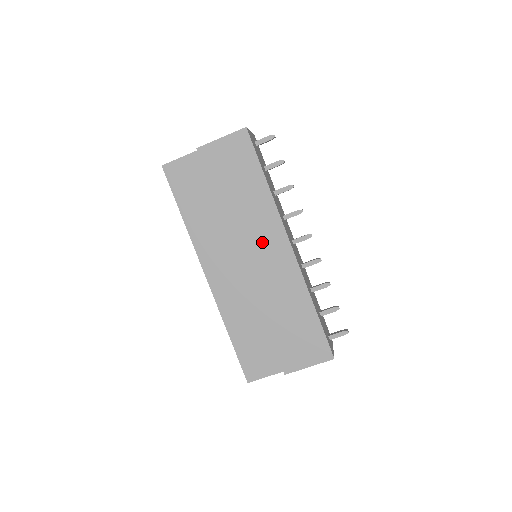
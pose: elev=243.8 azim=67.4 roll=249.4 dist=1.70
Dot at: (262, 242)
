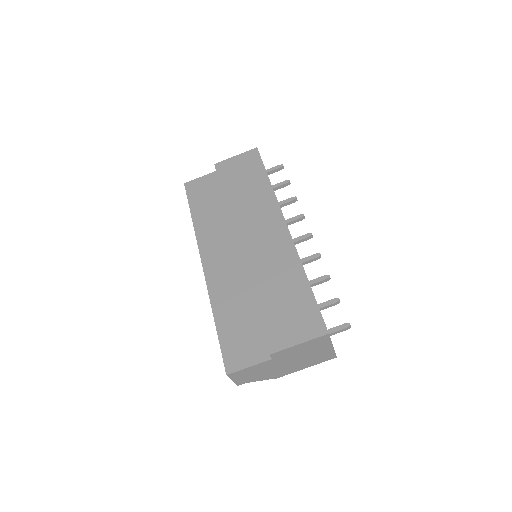
Dot at: (260, 225)
